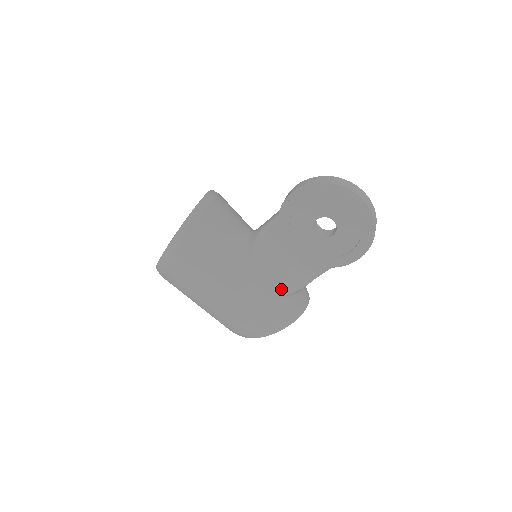
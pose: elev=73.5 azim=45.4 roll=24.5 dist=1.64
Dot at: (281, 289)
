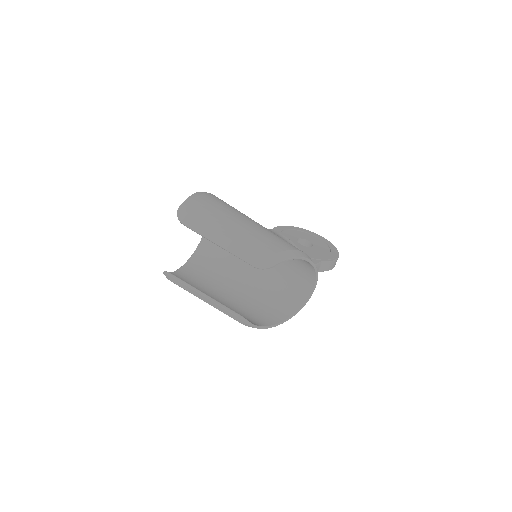
Dot at: occluded
